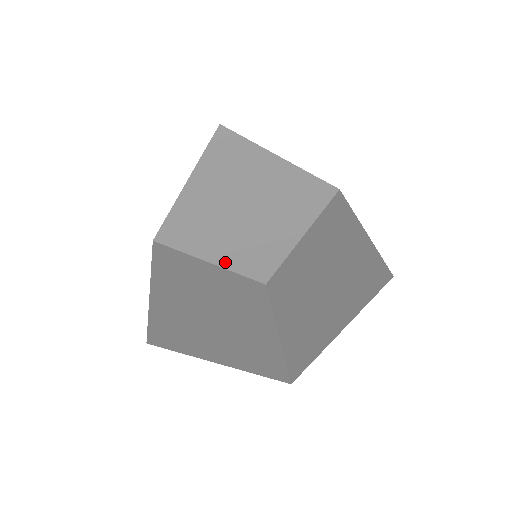
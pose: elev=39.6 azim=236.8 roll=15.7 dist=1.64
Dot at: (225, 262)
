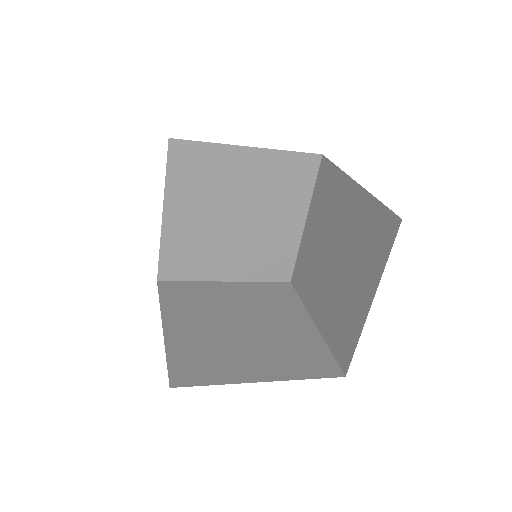
Dot at: (238, 275)
